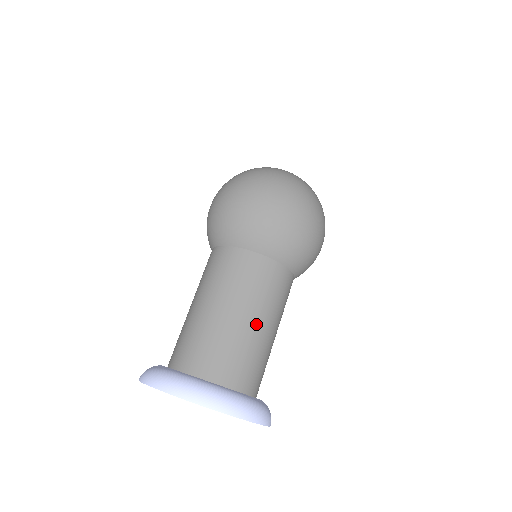
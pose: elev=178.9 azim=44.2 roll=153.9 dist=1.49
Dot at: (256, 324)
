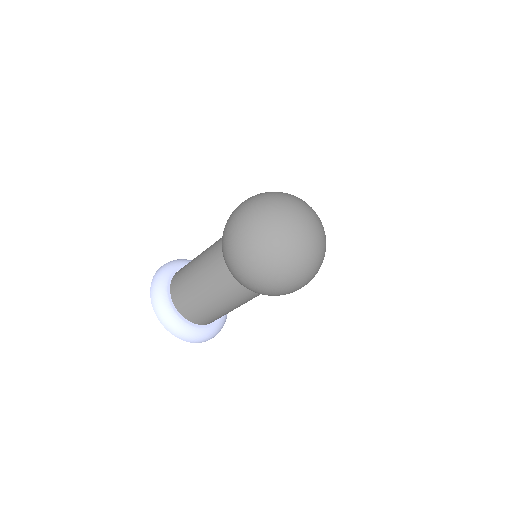
Dot at: (212, 304)
